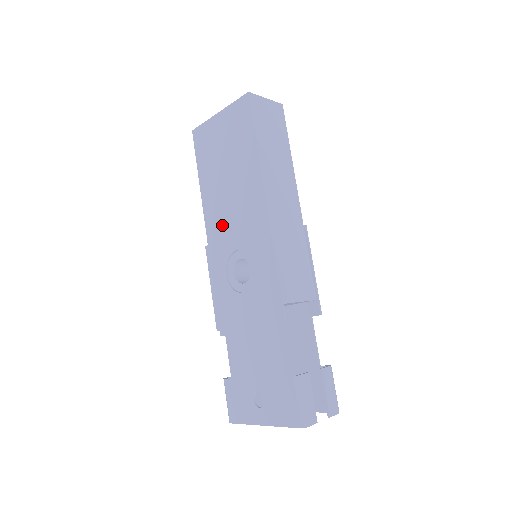
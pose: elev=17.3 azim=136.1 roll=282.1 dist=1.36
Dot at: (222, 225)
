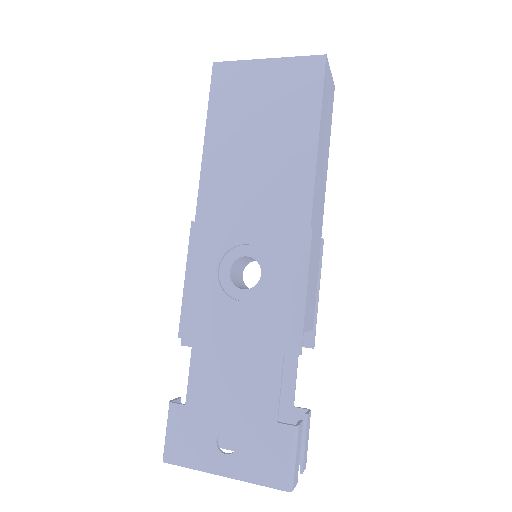
Dot at: (229, 204)
